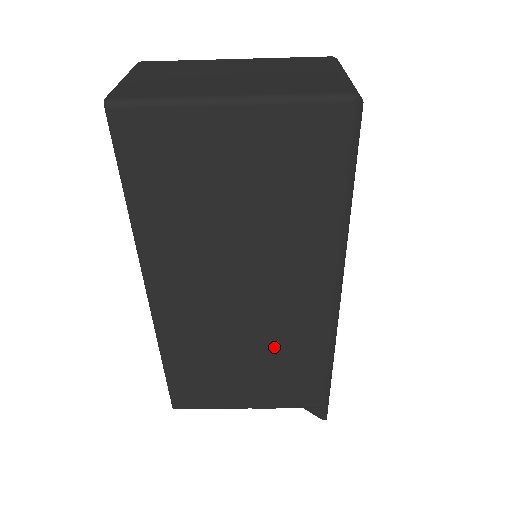
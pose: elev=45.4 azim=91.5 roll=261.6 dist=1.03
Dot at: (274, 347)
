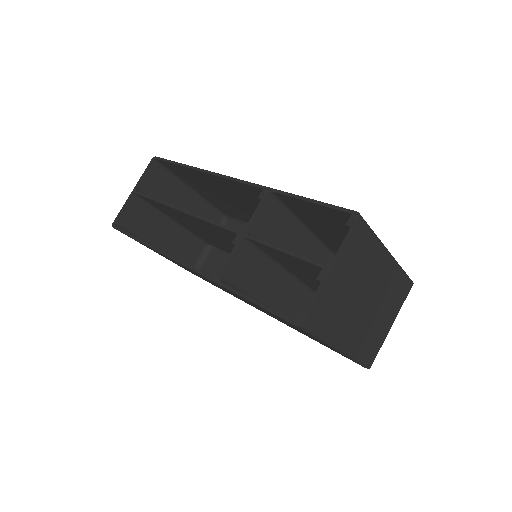
Dot at: (208, 281)
